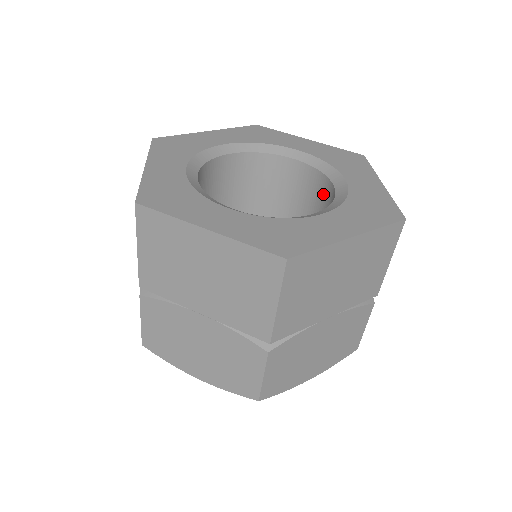
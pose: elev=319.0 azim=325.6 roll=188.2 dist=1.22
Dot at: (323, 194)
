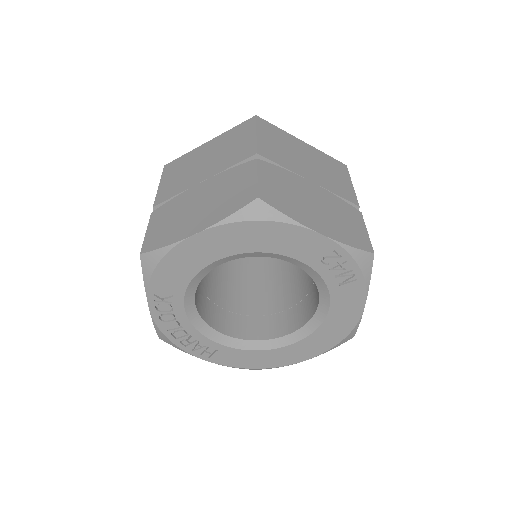
Dot at: occluded
